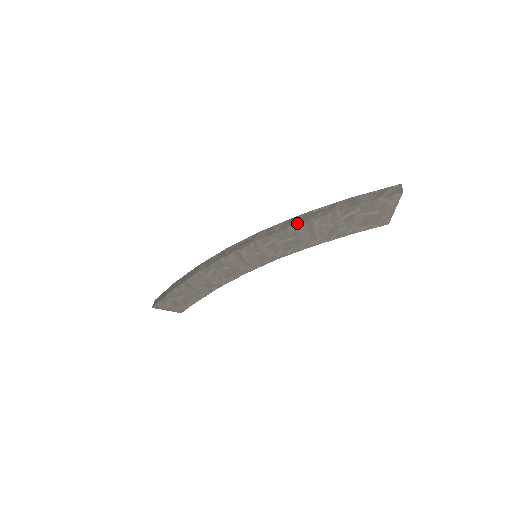
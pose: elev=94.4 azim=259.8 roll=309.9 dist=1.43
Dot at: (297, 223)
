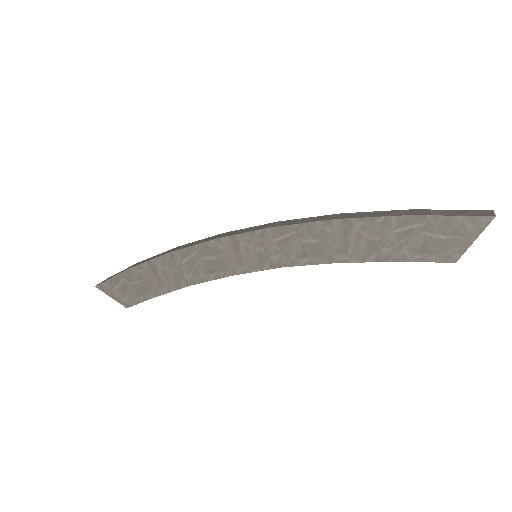
Dot at: (331, 218)
